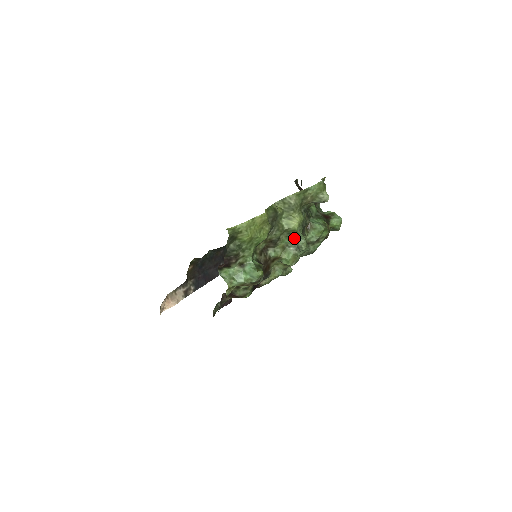
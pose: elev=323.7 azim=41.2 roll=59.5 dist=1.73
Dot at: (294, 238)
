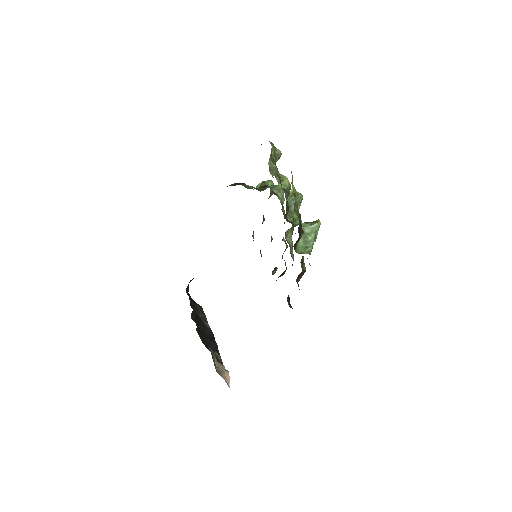
Dot at: occluded
